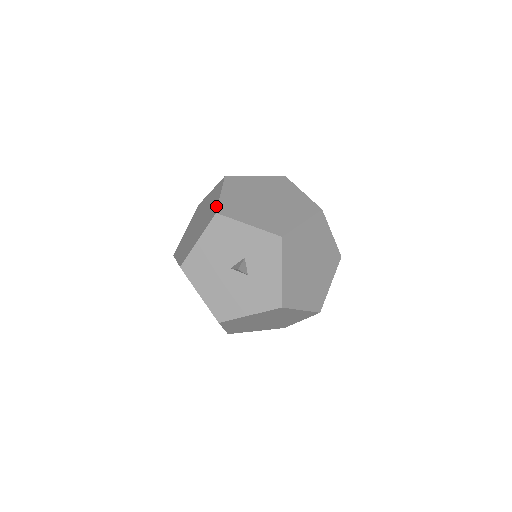
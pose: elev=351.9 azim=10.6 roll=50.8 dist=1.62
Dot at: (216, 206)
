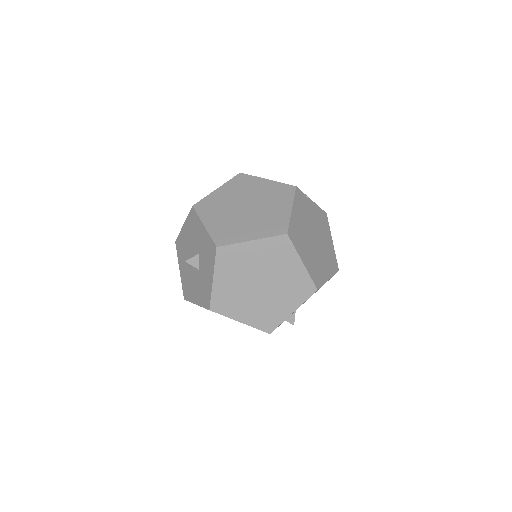
Dot at: (202, 199)
